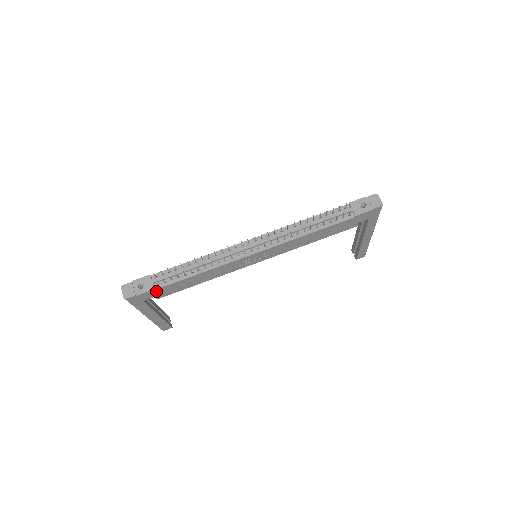
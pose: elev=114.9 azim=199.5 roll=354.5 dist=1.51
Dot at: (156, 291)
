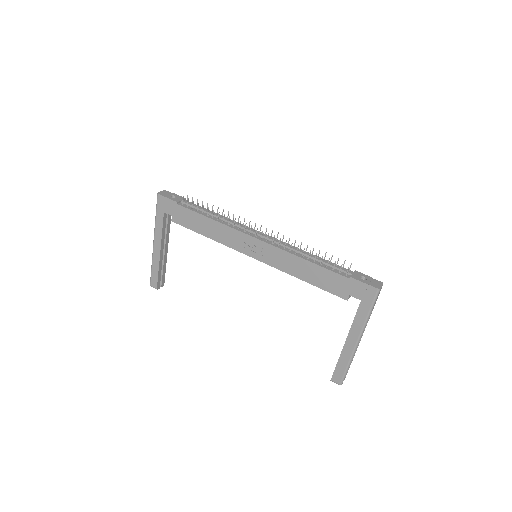
Dot at: (177, 207)
